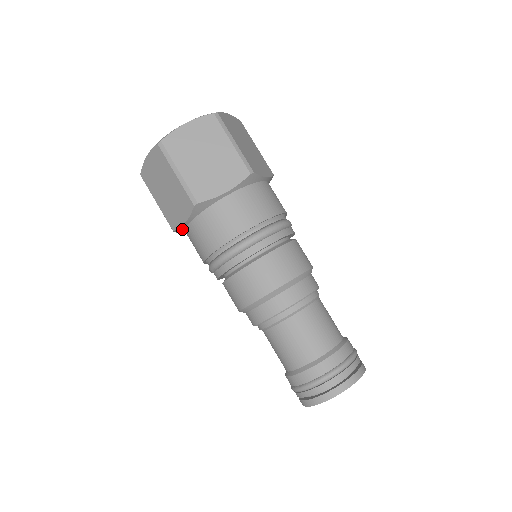
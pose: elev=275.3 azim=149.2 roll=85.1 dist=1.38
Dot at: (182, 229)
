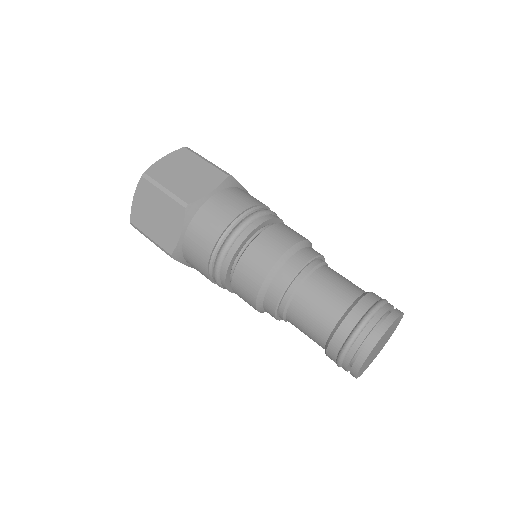
Dot at: (179, 248)
